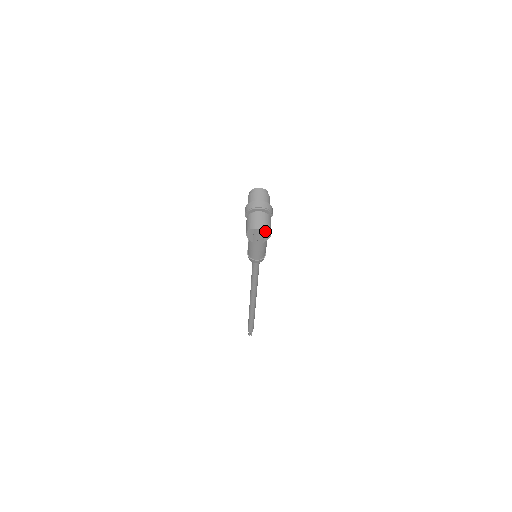
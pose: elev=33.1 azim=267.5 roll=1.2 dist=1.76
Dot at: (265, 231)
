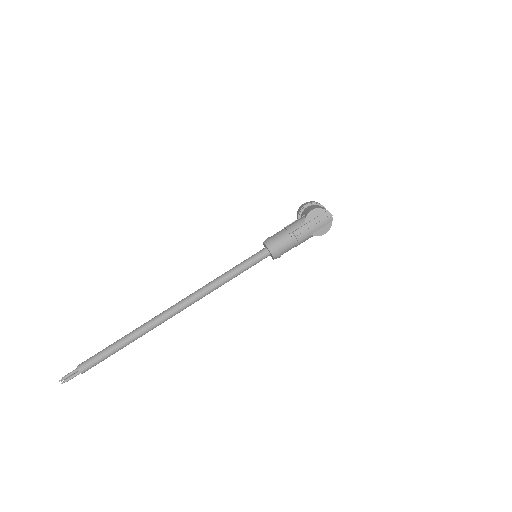
Dot at: (328, 224)
